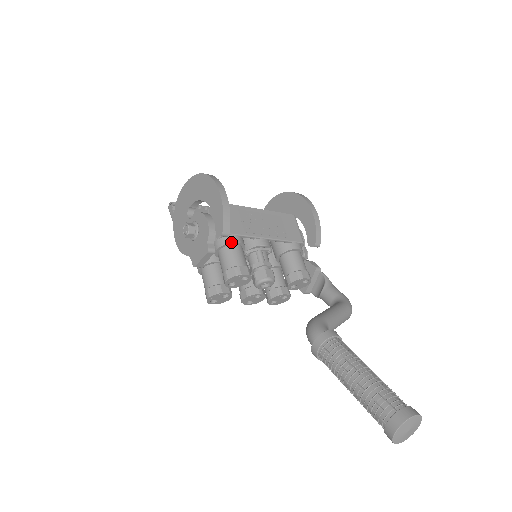
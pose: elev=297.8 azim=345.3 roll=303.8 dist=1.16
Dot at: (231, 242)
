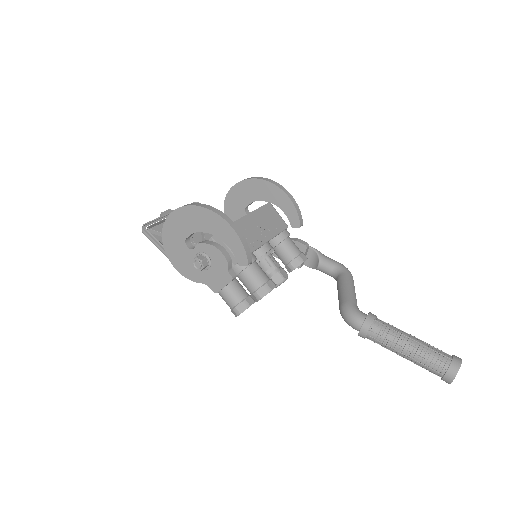
Dot at: (250, 264)
